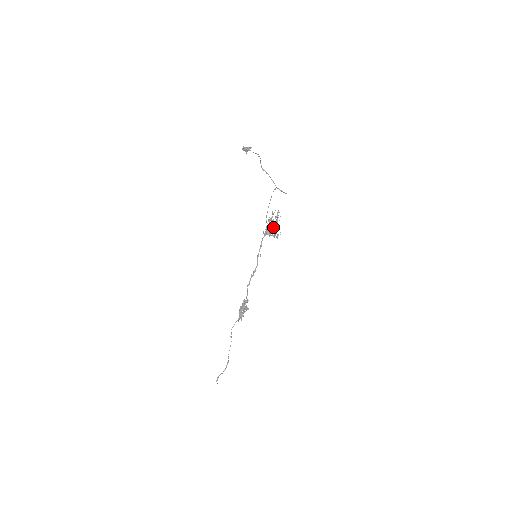
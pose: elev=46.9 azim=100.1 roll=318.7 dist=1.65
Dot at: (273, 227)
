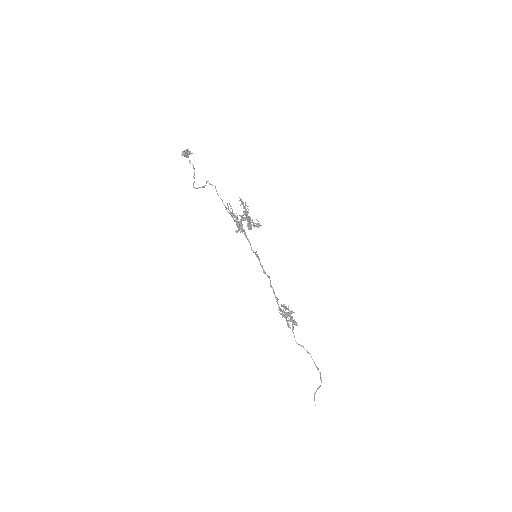
Dot at: (238, 221)
